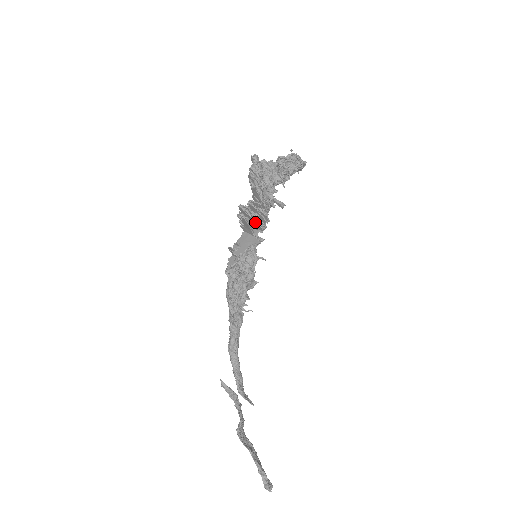
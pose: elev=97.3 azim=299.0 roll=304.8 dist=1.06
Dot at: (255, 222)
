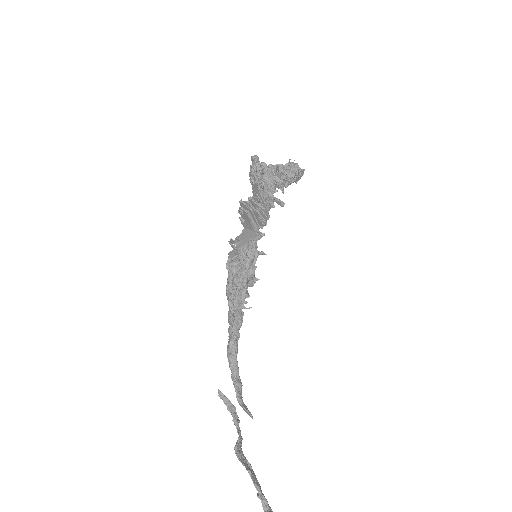
Dot at: (256, 217)
